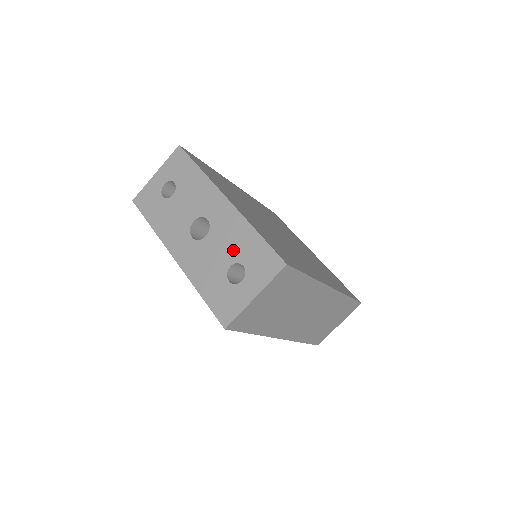
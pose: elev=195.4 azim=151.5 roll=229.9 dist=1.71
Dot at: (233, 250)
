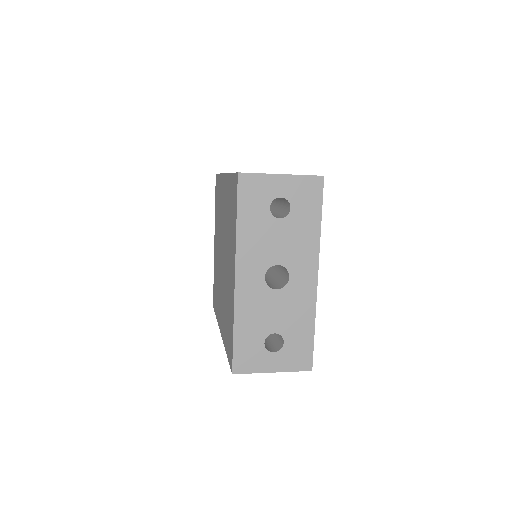
Dot at: (287, 323)
